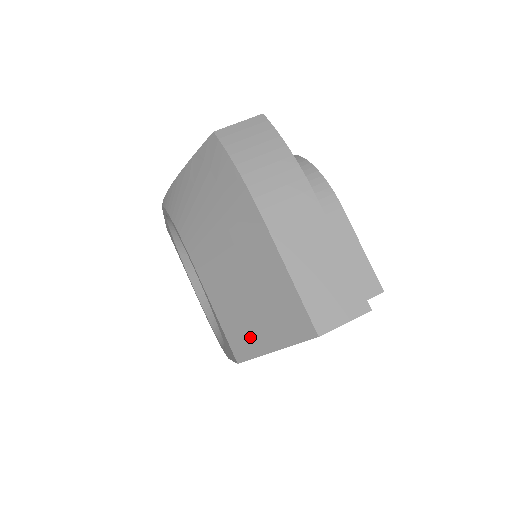
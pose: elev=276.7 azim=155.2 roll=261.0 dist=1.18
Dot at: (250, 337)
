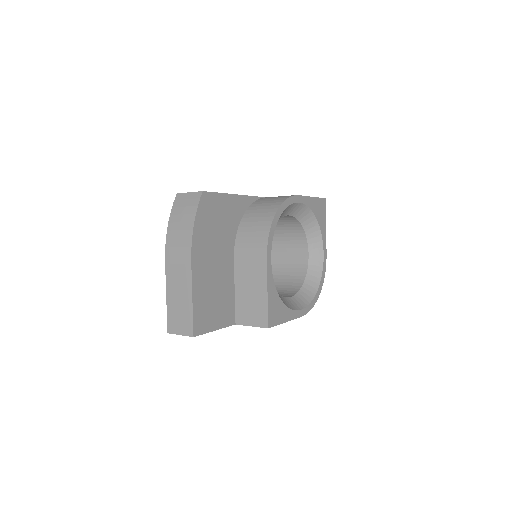
Dot at: occluded
